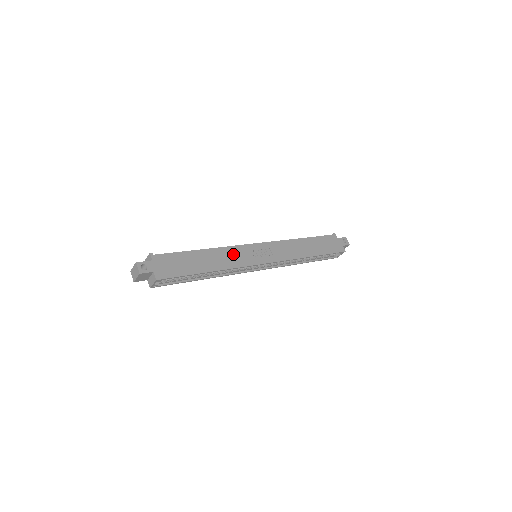
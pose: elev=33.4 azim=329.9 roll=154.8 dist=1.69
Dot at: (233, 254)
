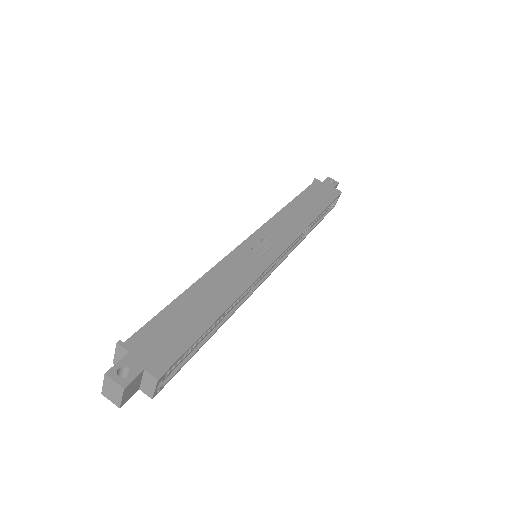
Dot at: (232, 269)
